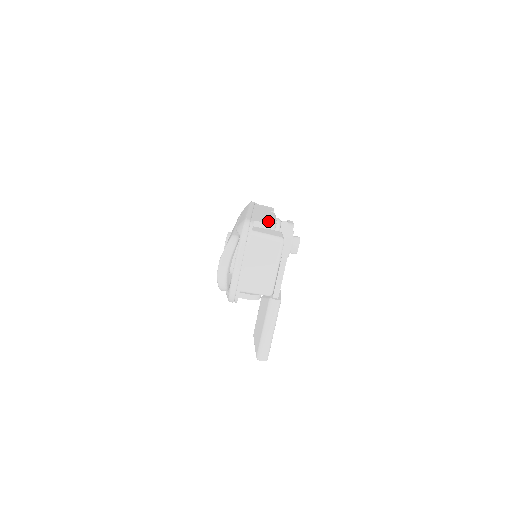
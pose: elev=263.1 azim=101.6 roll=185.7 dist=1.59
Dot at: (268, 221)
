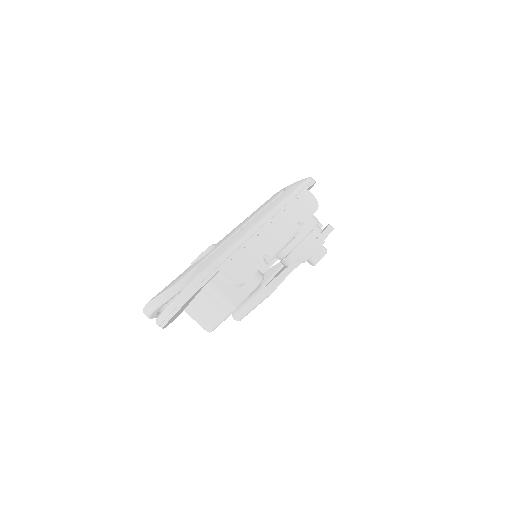
Dot at: (241, 273)
